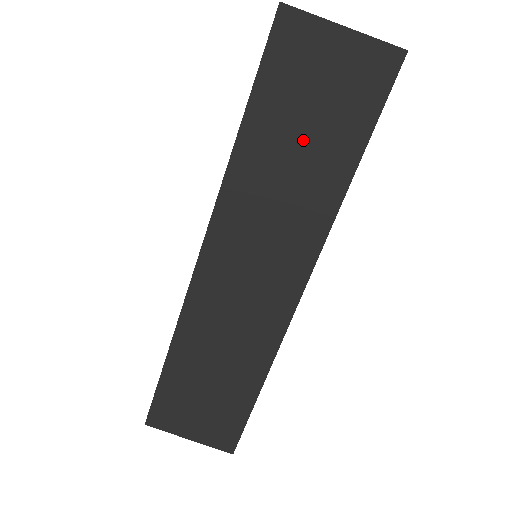
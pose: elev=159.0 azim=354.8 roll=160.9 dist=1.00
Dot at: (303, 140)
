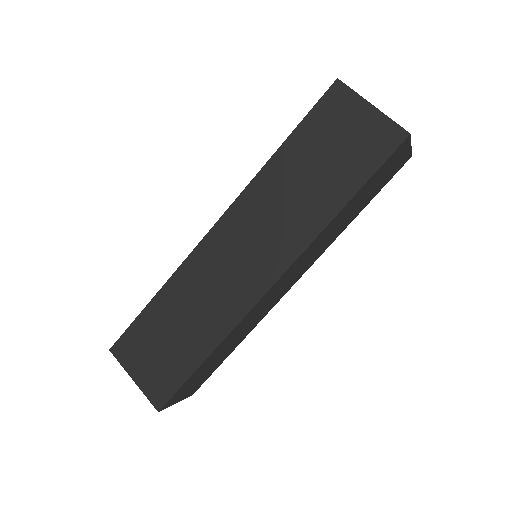
Dot at: (318, 169)
